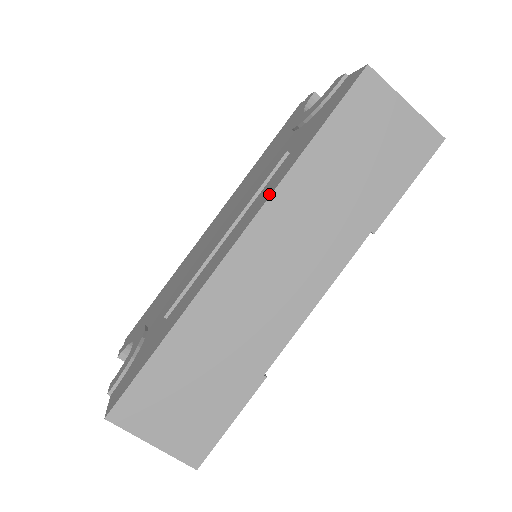
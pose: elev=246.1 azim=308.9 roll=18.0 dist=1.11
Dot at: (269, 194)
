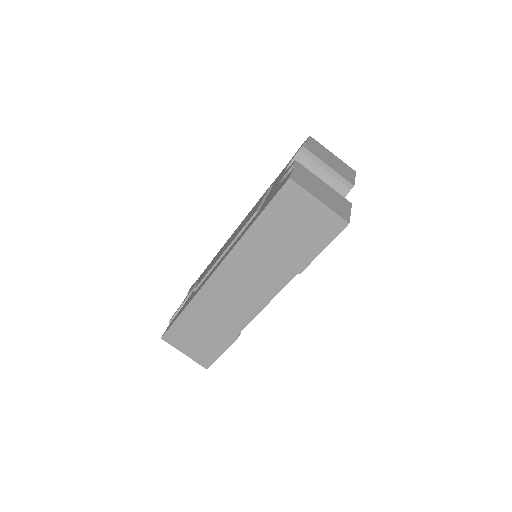
Dot at: (234, 246)
